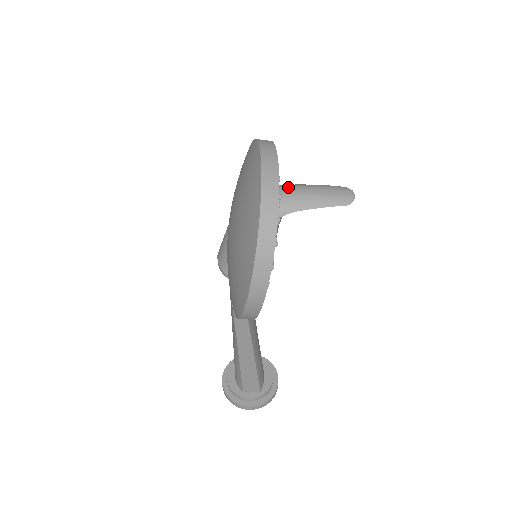
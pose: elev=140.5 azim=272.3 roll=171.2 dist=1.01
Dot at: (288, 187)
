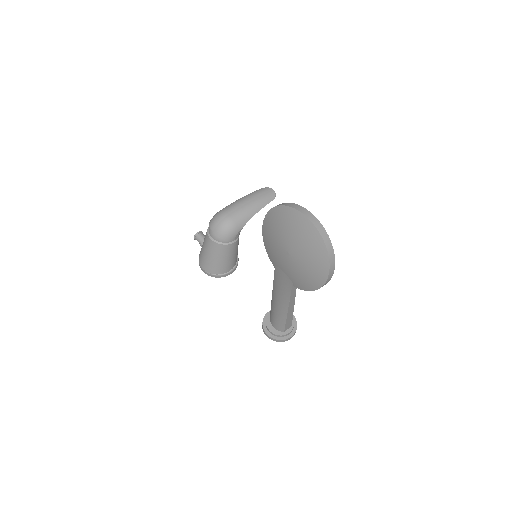
Dot at: (238, 205)
